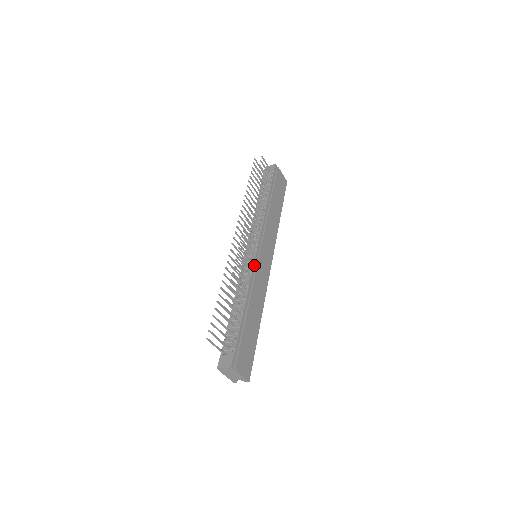
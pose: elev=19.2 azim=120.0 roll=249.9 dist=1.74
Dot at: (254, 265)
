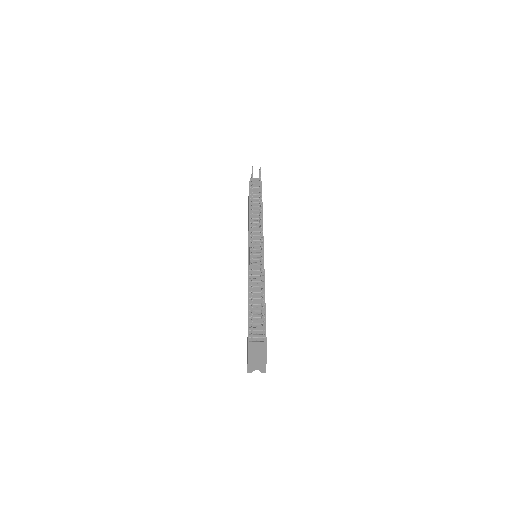
Dot at: (263, 263)
